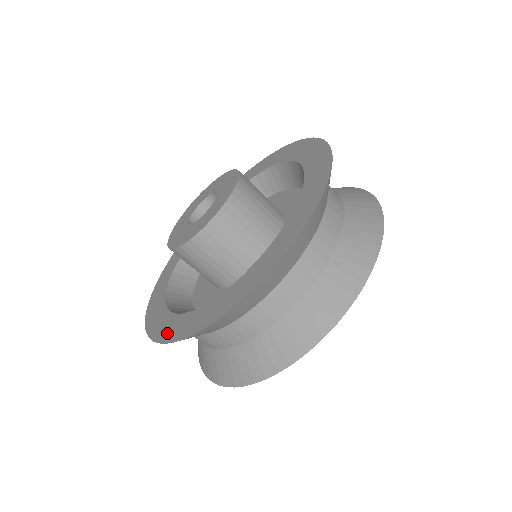
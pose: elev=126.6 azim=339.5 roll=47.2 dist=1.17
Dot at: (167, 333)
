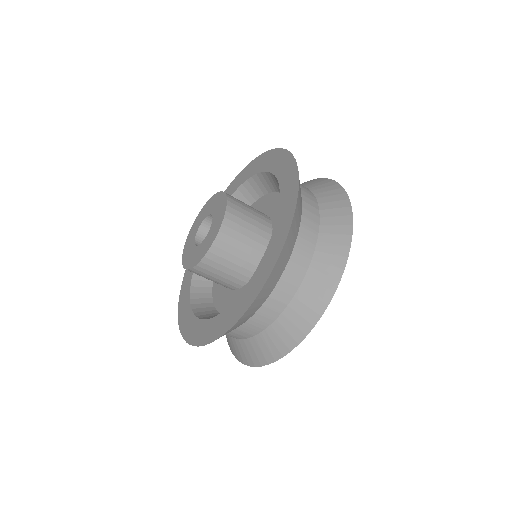
Dot at: (248, 299)
